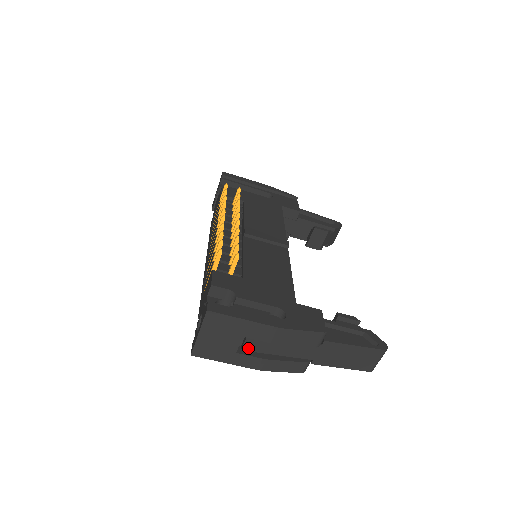
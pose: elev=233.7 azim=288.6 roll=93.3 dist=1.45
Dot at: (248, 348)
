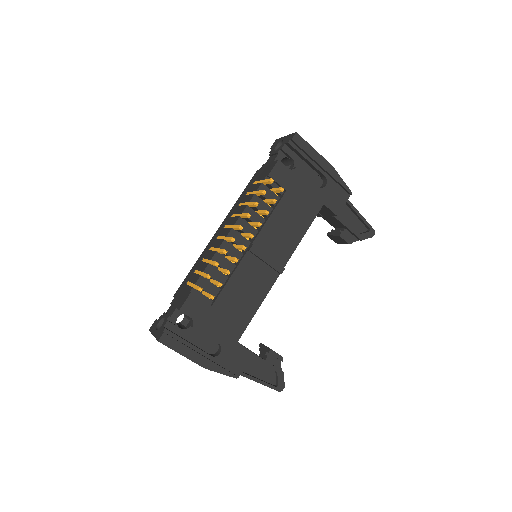
Dot at: occluded
